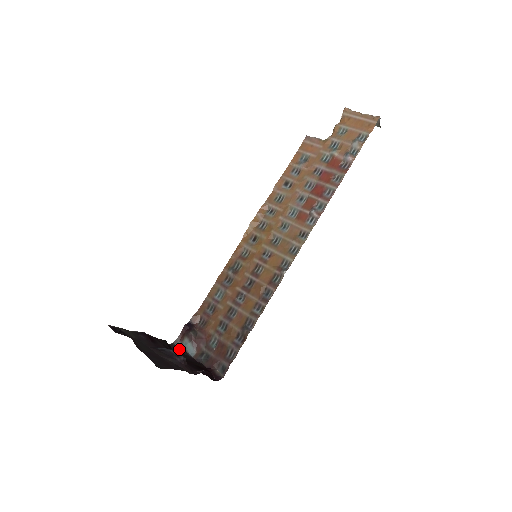
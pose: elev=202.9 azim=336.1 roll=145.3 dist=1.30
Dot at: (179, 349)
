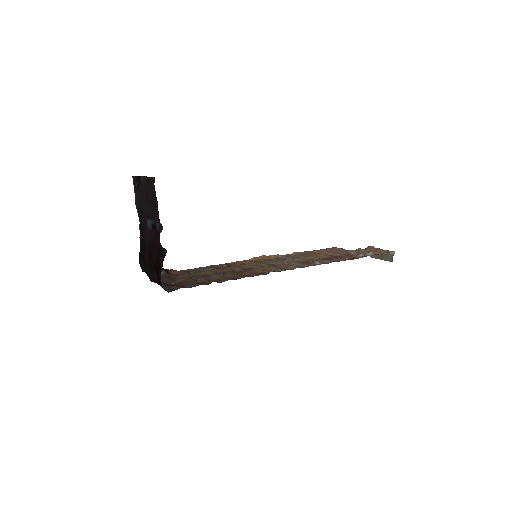
Dot at: occluded
